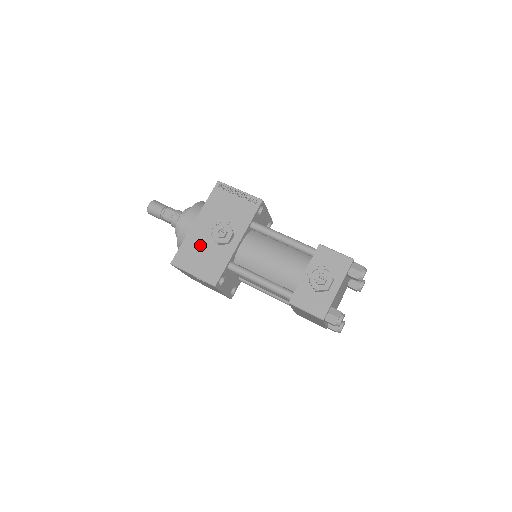
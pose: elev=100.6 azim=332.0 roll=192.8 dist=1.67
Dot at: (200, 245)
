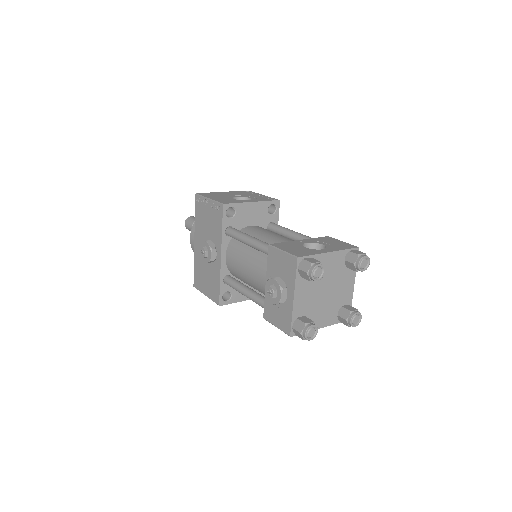
Dot at: (202, 265)
